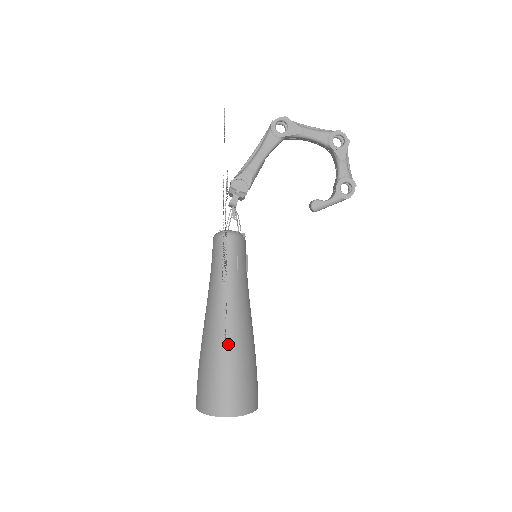
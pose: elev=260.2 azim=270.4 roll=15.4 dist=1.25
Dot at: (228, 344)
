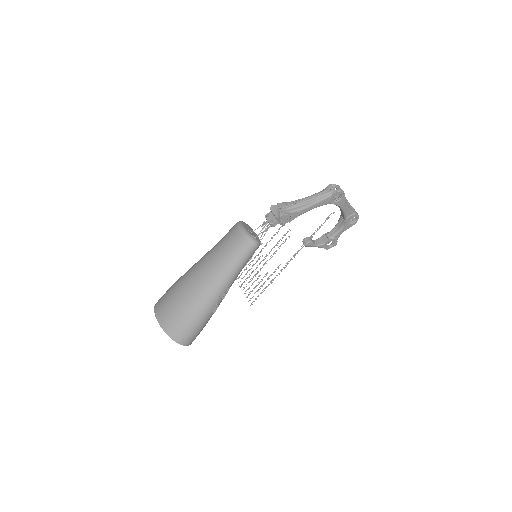
Dot at: (211, 309)
